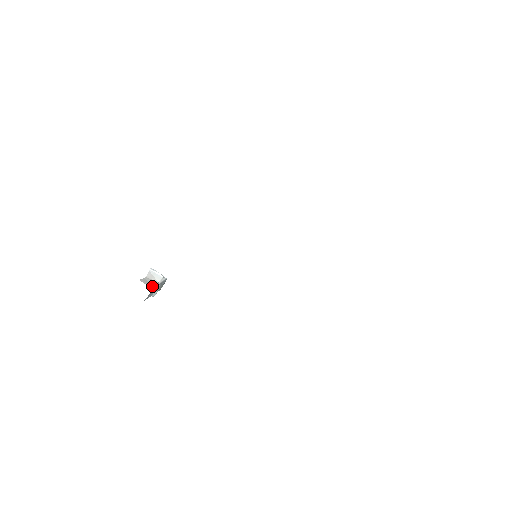
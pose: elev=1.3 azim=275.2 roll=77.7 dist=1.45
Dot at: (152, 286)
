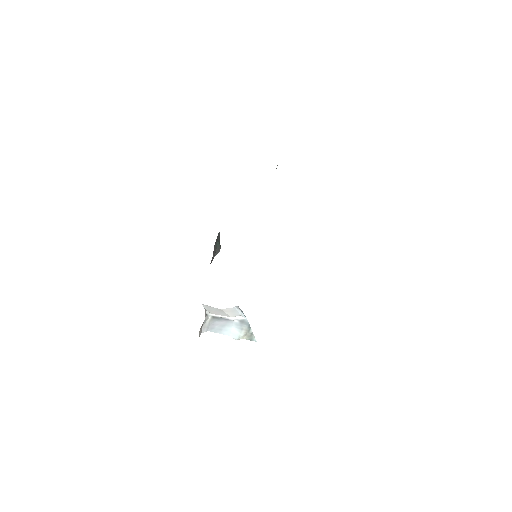
Dot at: (213, 313)
